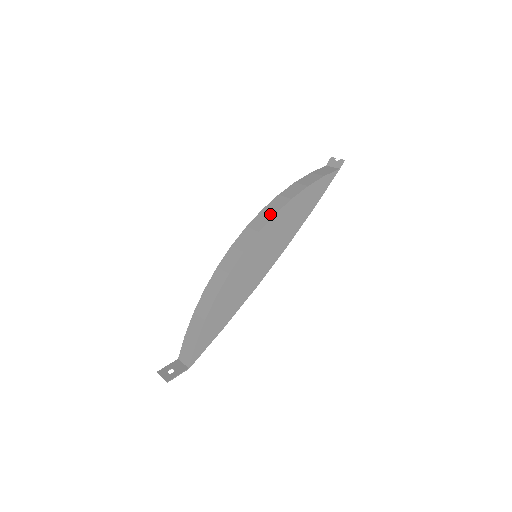
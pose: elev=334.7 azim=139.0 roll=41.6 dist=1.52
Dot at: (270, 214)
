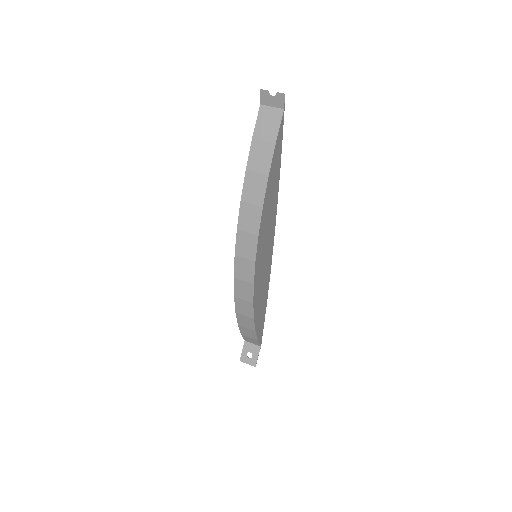
Dot at: (252, 236)
